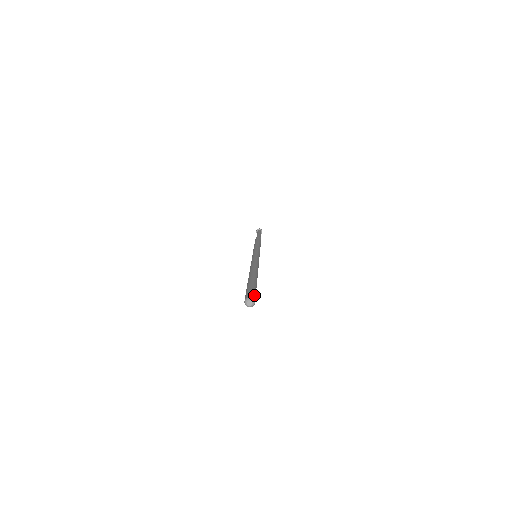
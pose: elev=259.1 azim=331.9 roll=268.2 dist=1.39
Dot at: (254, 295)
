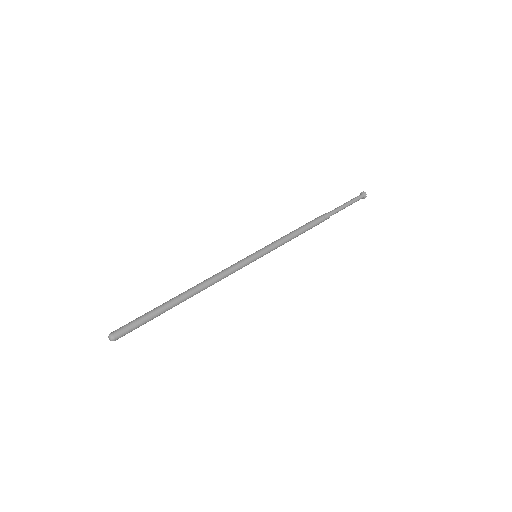
Dot at: (124, 333)
